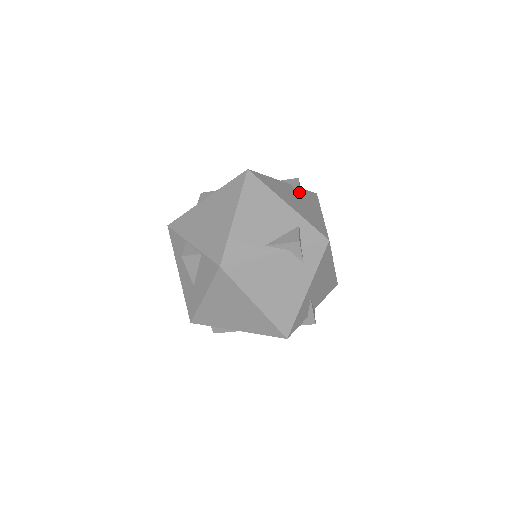
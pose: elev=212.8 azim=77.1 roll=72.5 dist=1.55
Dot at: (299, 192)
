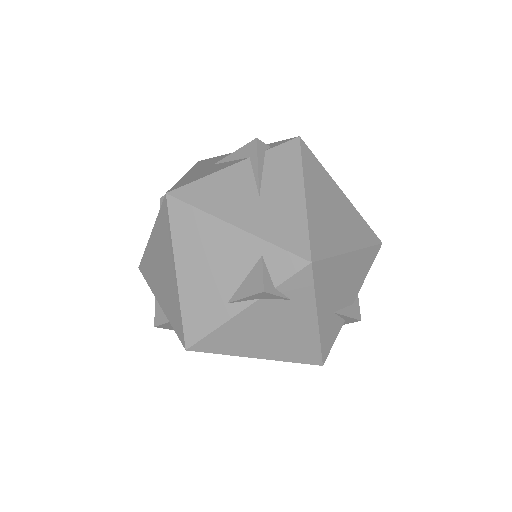
Dot at: (261, 168)
